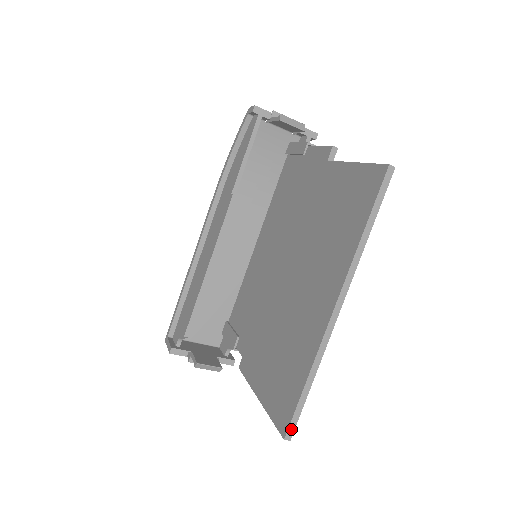
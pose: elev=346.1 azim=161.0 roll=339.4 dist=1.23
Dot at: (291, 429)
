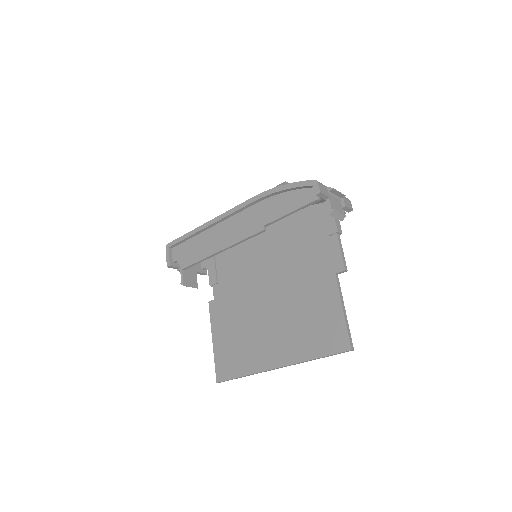
Dot at: occluded
